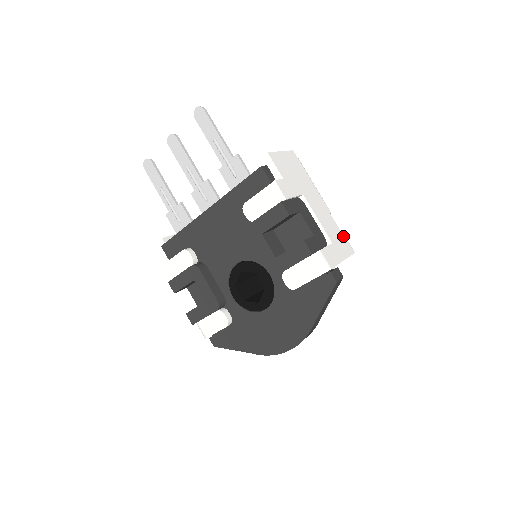
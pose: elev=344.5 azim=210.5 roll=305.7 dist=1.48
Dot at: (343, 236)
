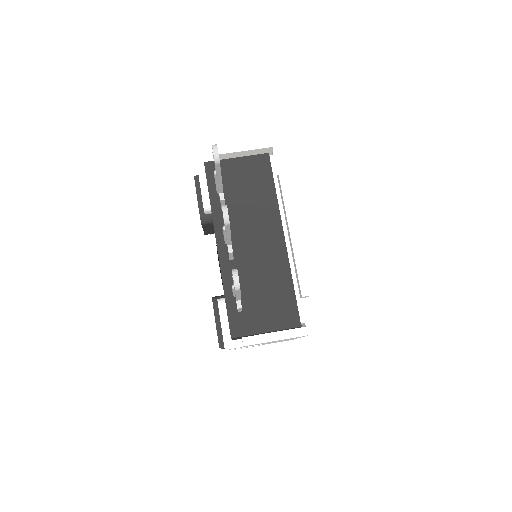
Dot at: occluded
